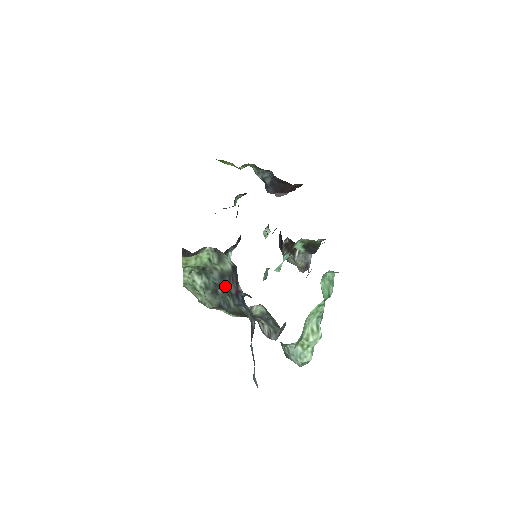
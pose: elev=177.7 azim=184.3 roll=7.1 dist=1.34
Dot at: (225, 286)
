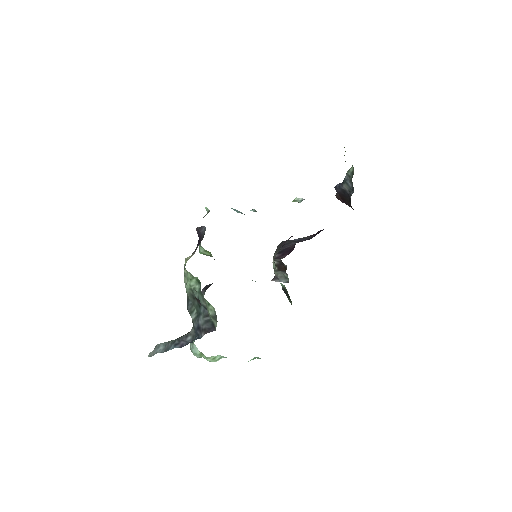
Dot at: (201, 310)
